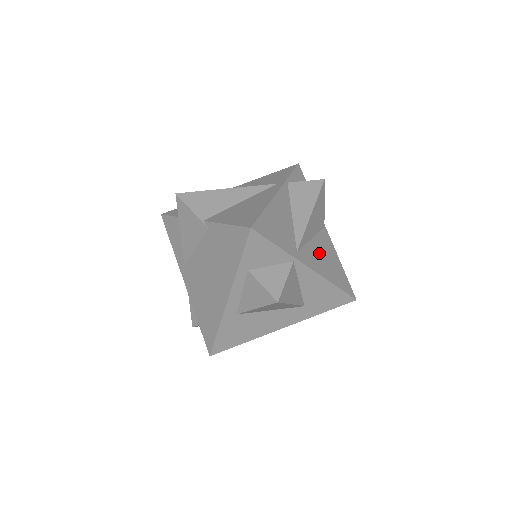
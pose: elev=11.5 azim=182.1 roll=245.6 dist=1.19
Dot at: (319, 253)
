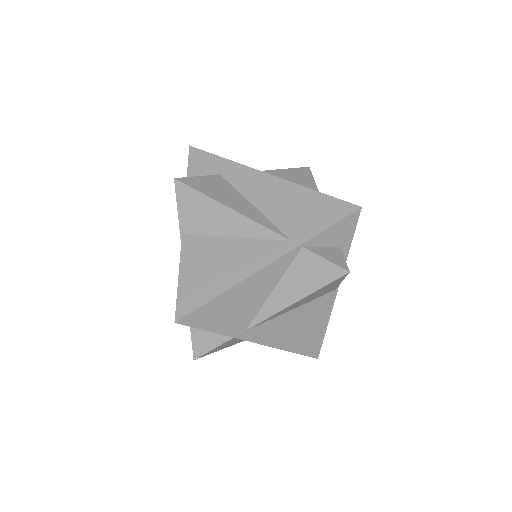
Dot at: (291, 324)
